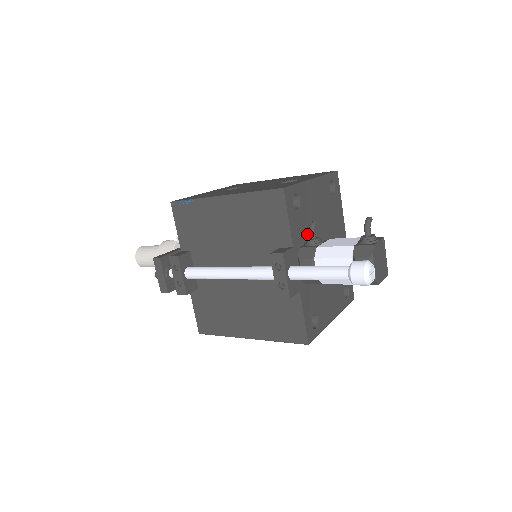
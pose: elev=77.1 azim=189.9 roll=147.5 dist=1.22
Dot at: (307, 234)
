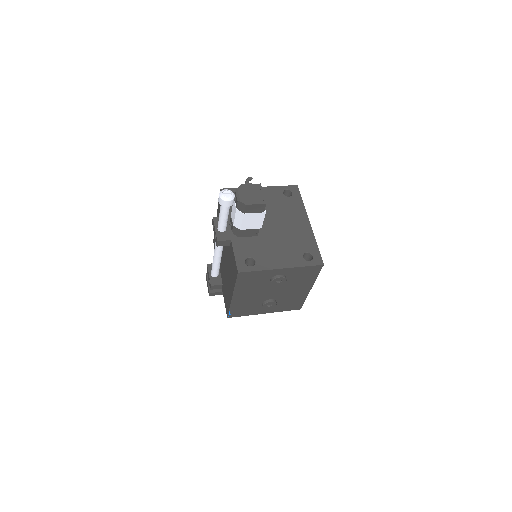
Dot at: occluded
